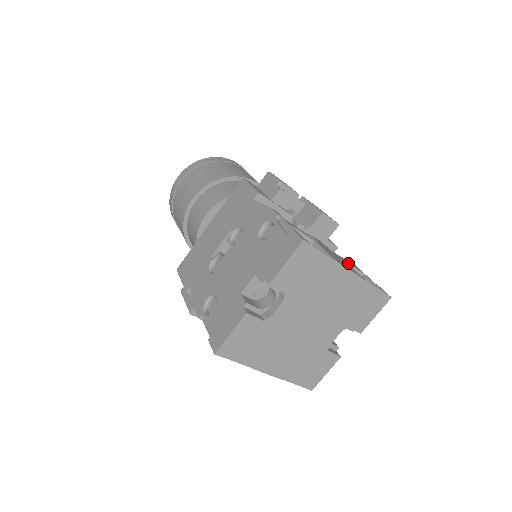
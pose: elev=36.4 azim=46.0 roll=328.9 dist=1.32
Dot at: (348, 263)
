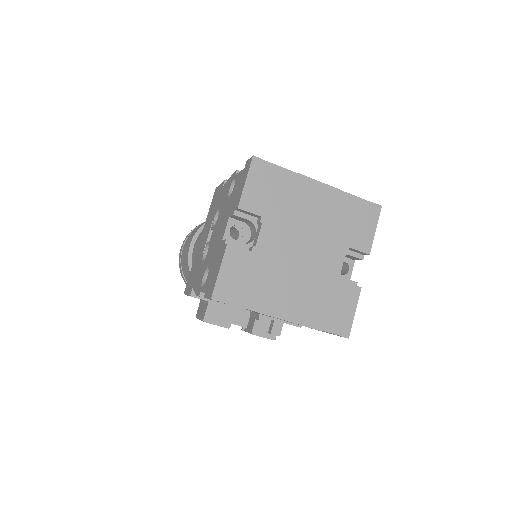
Dot at: occluded
